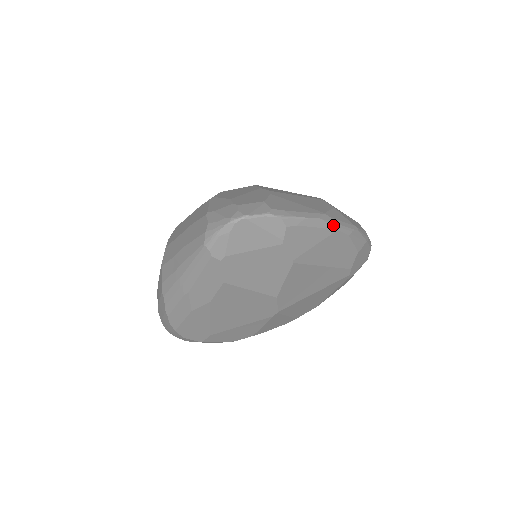
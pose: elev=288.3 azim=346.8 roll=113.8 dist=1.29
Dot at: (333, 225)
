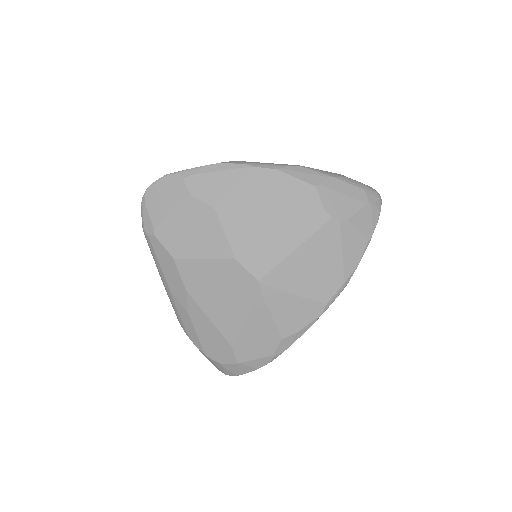
Dot at: (244, 164)
